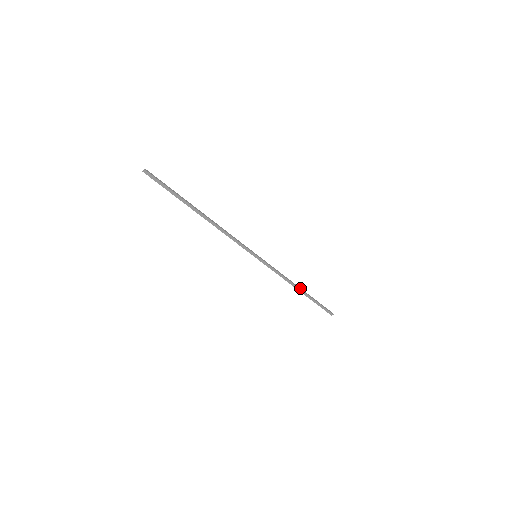
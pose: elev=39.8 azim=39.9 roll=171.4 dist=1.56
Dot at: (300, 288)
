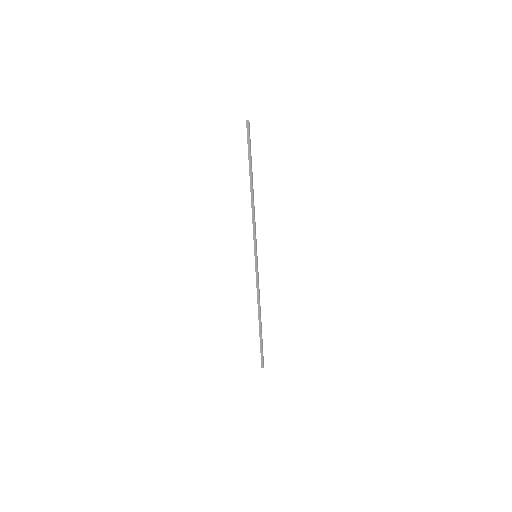
Dot at: occluded
